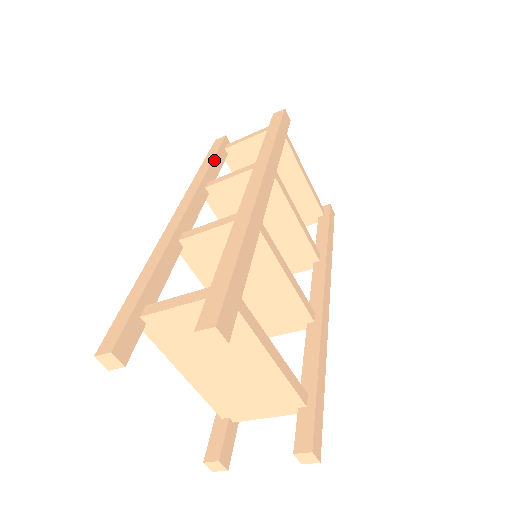
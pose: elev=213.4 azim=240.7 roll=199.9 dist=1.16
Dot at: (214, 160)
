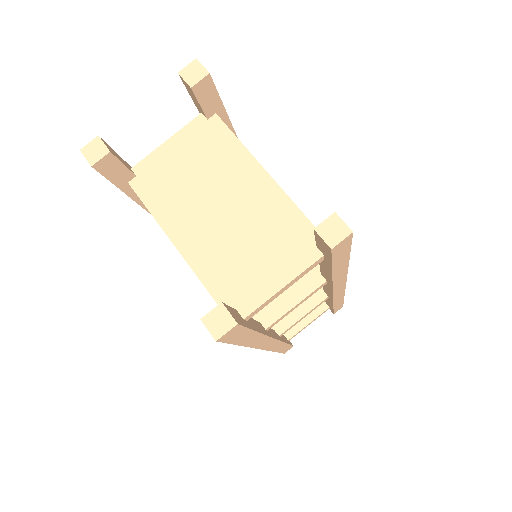
Dot at: occluded
